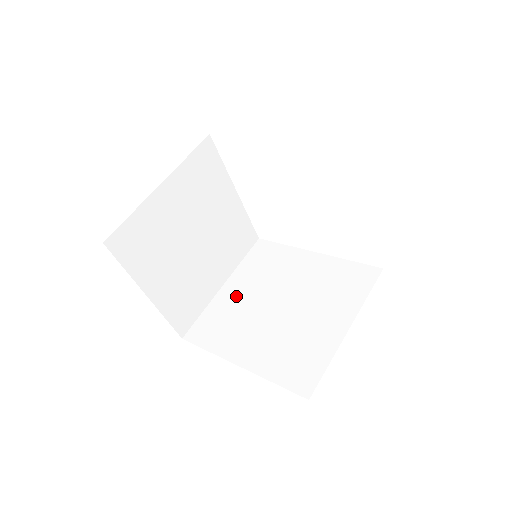
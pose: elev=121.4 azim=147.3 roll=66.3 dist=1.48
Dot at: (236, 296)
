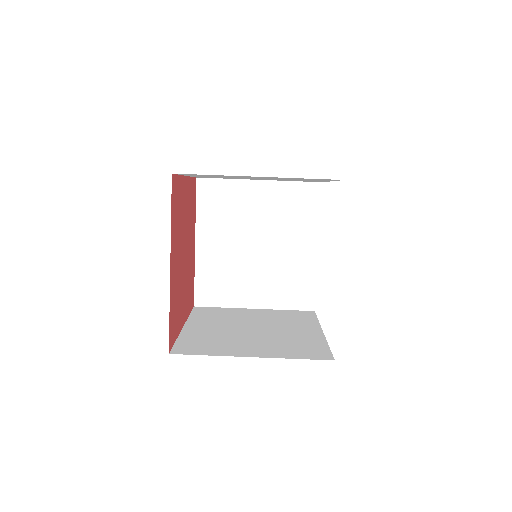
Dot at: (252, 201)
